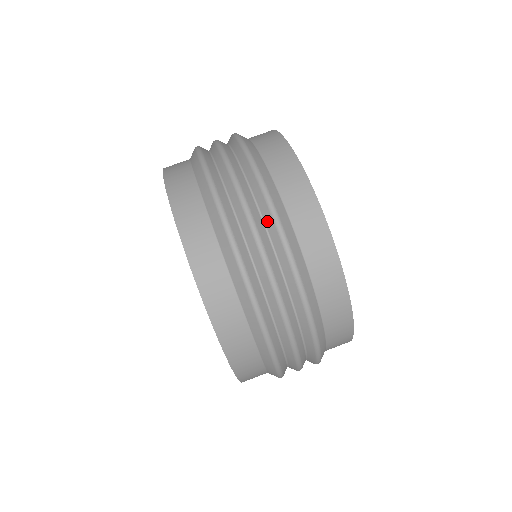
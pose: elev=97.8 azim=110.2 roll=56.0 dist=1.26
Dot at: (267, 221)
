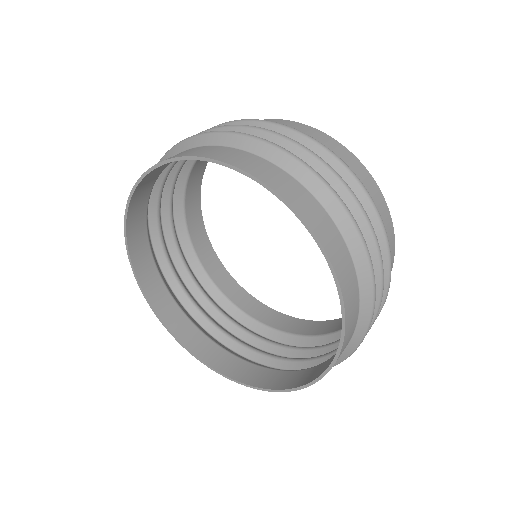
Dot at: (347, 182)
